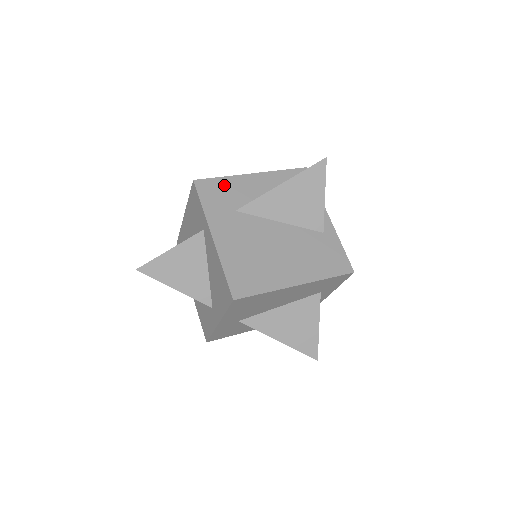
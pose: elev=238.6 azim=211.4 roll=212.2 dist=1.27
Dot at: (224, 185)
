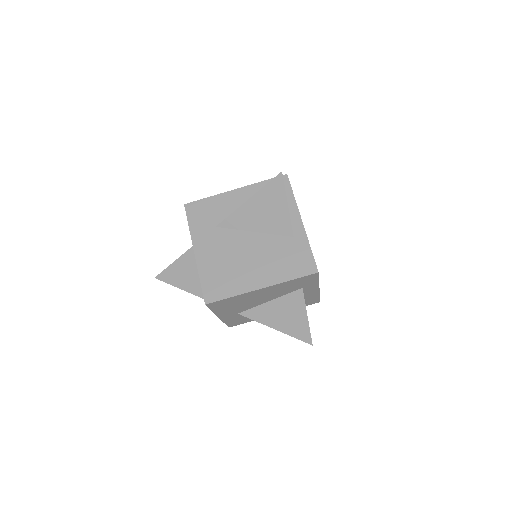
Dot at: (209, 205)
